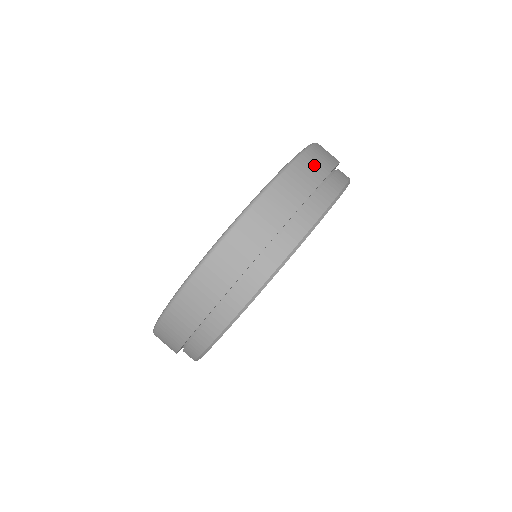
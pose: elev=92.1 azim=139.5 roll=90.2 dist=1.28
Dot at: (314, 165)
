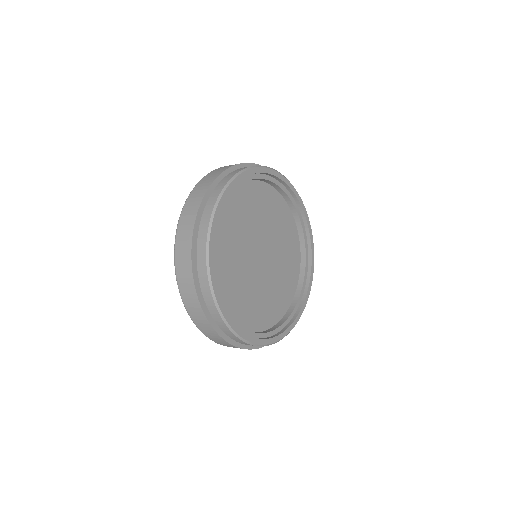
Dot at: occluded
